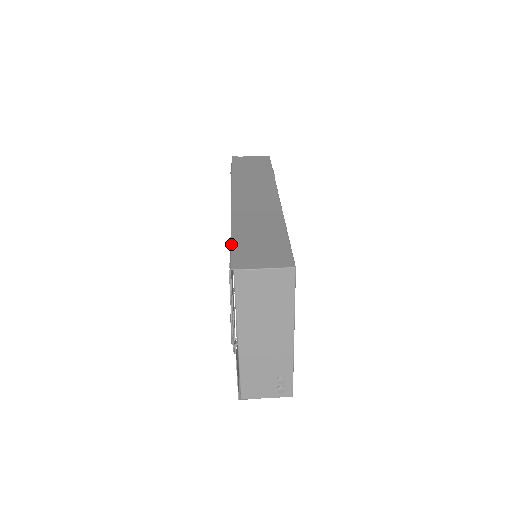
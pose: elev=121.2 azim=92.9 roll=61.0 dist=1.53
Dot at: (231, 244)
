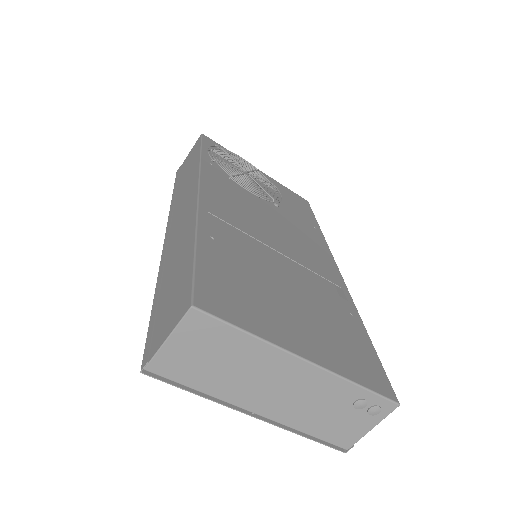
Dot at: (149, 321)
